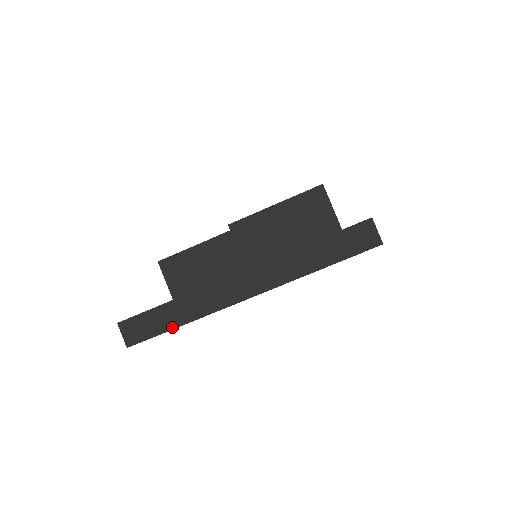
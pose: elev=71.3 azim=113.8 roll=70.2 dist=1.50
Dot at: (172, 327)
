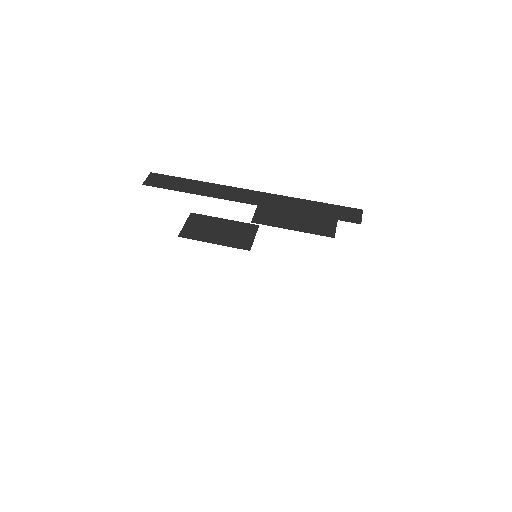
Dot at: (182, 191)
